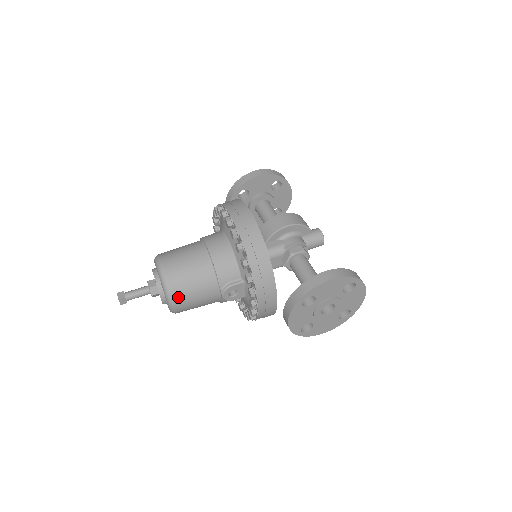
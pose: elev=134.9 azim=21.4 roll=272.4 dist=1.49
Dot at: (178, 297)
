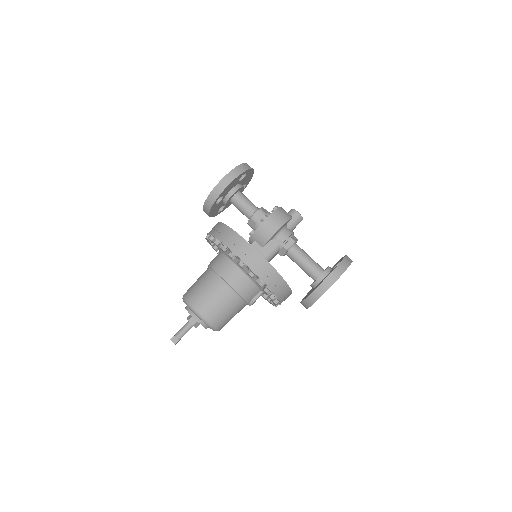
Dot at: (221, 326)
